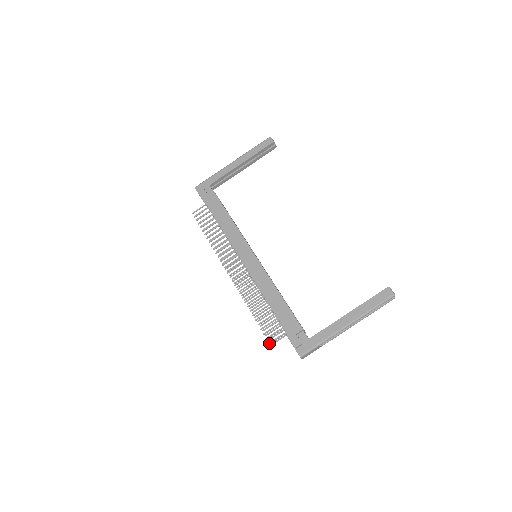
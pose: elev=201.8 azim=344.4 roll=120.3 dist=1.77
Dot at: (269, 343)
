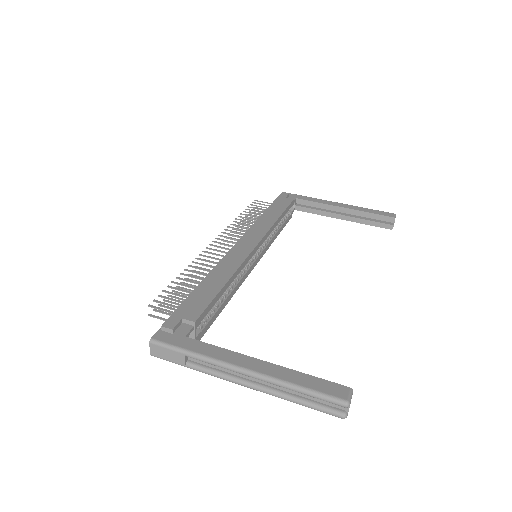
Dot at: (149, 304)
